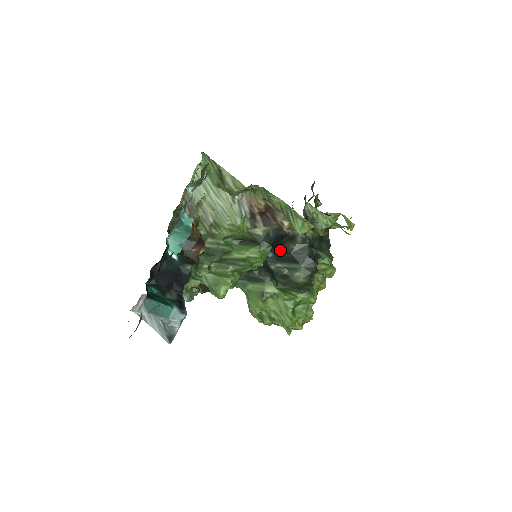
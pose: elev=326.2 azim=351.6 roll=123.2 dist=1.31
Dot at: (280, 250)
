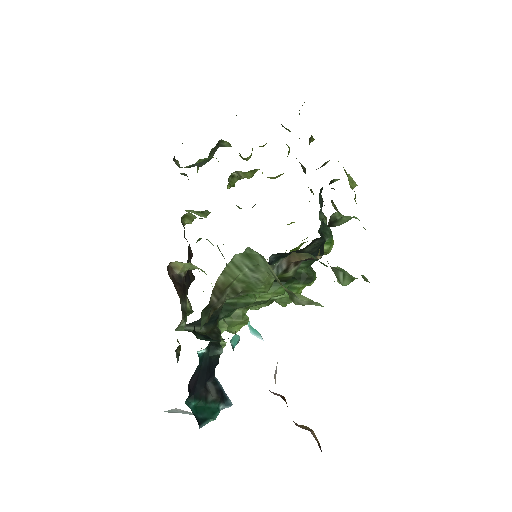
Dot at: occluded
